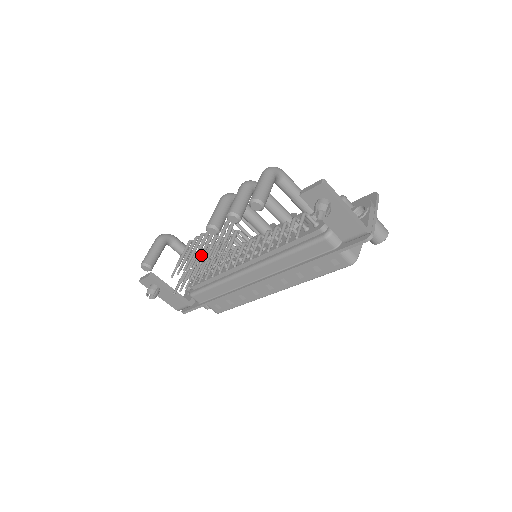
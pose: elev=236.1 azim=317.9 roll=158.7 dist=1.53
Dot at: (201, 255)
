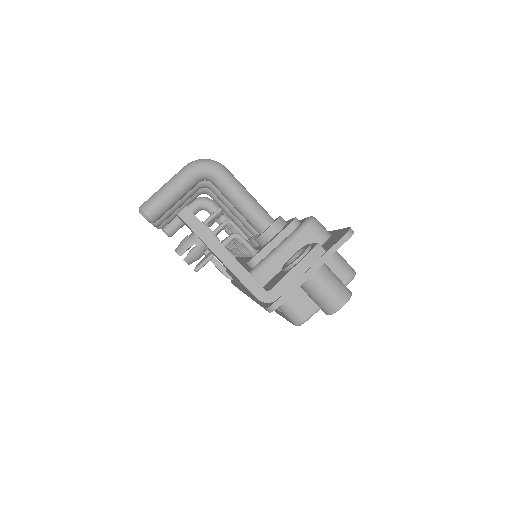
Dot at: occluded
